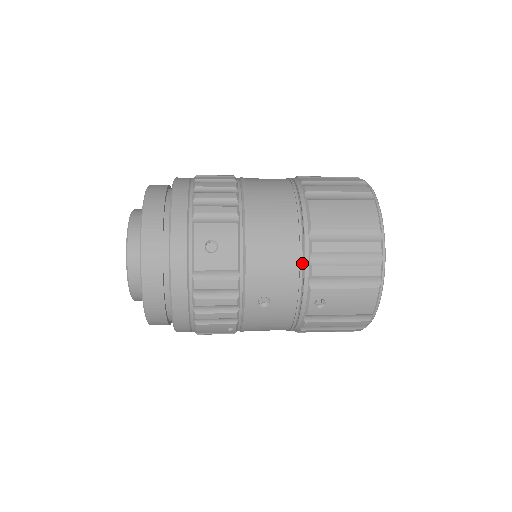
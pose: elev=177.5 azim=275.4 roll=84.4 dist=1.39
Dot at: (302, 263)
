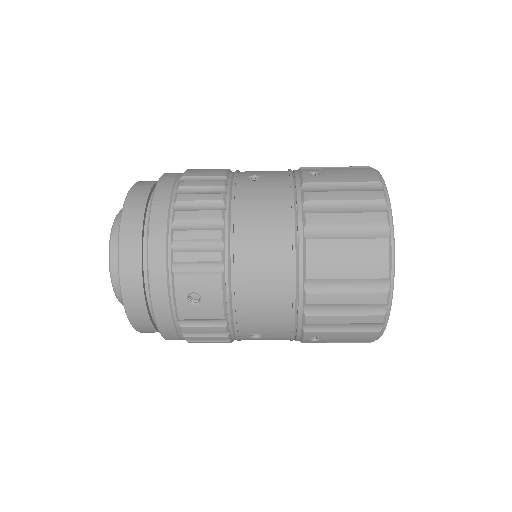
Dot at: (295, 312)
